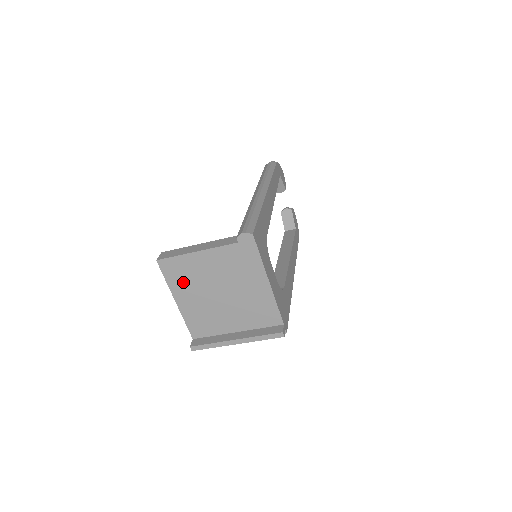
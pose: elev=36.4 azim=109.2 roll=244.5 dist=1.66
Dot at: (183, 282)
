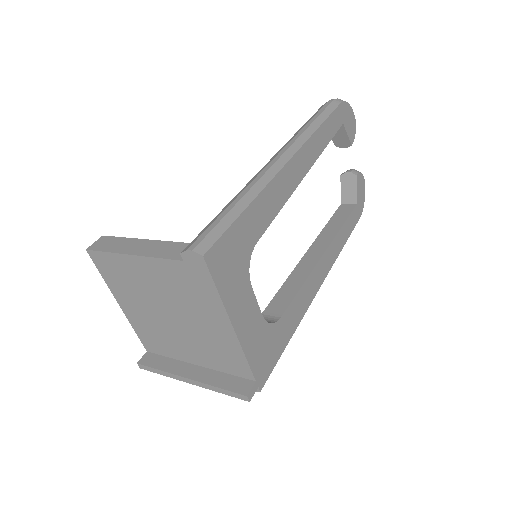
Dot at: (123, 286)
